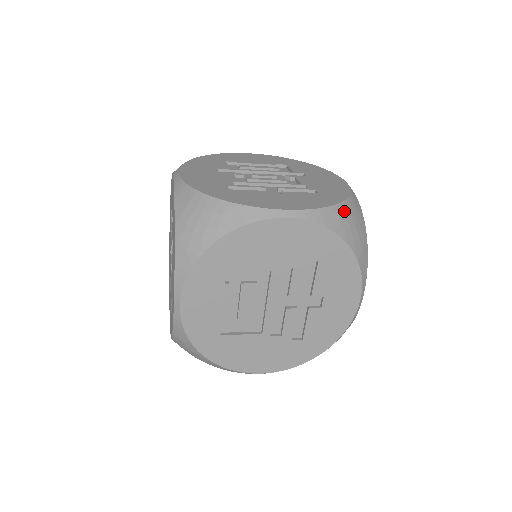
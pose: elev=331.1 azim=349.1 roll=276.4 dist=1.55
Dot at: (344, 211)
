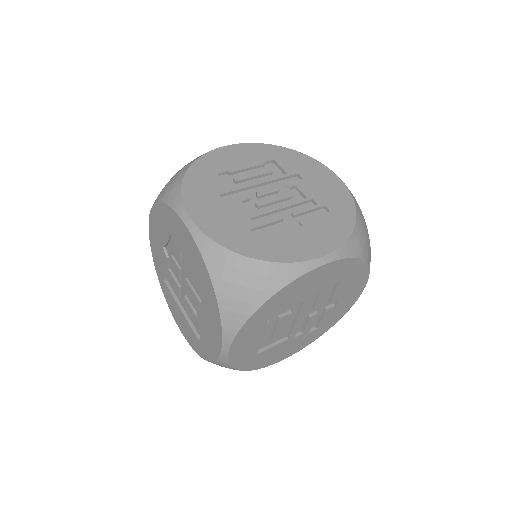
Dot at: (359, 230)
